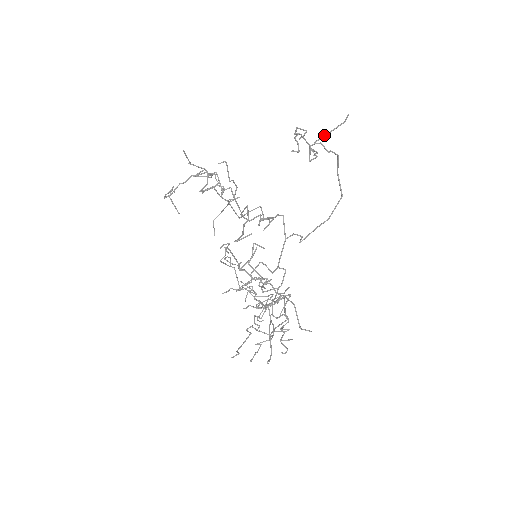
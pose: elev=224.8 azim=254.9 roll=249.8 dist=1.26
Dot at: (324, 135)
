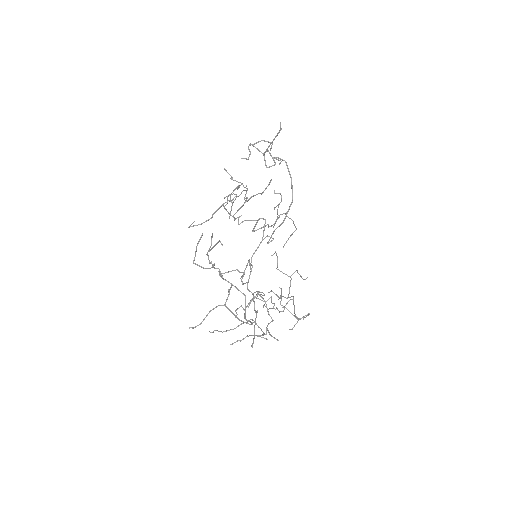
Dot at: (270, 143)
